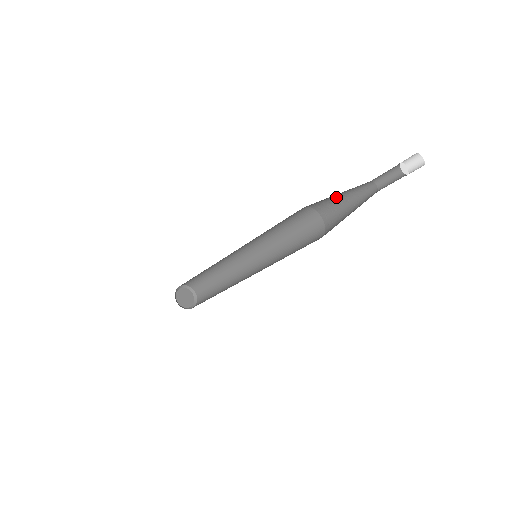
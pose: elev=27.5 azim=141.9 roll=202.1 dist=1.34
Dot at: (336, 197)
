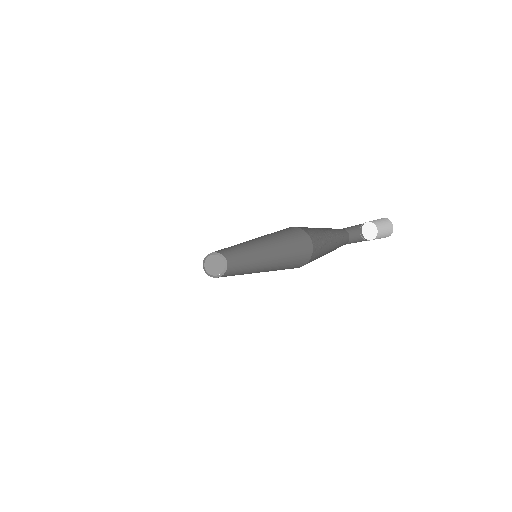
Dot at: (322, 232)
